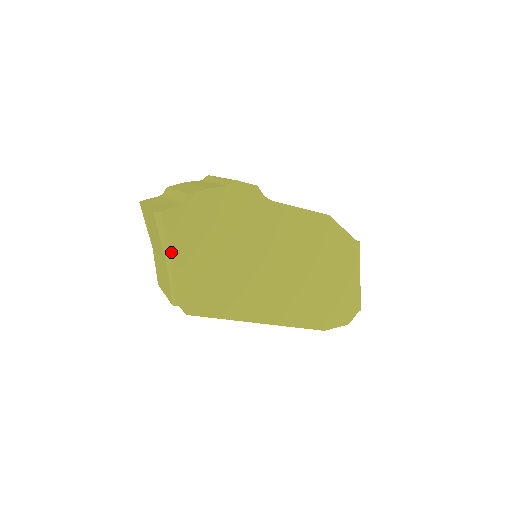
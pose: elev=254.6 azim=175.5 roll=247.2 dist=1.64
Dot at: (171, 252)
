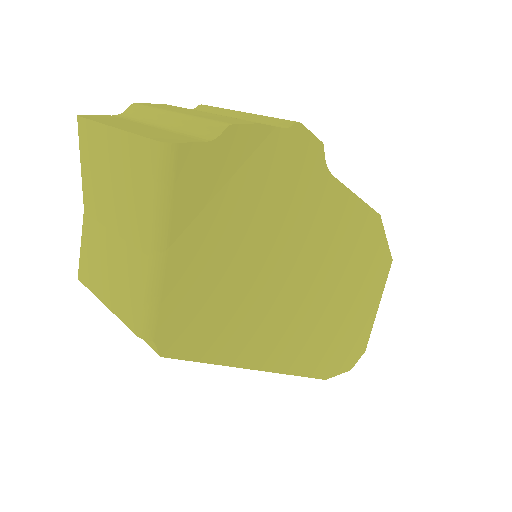
Dot at: (168, 233)
